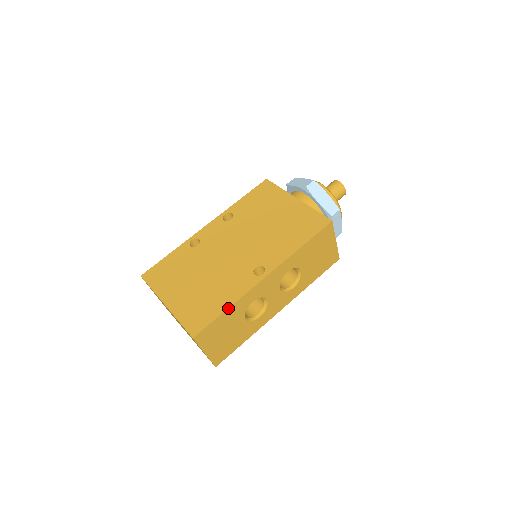
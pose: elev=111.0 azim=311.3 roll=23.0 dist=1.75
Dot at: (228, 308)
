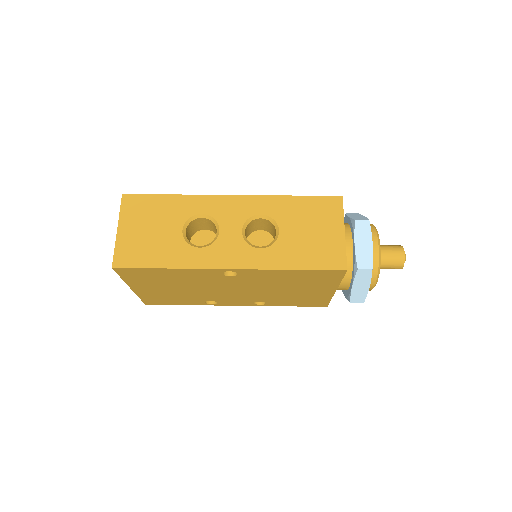
Dot at: (174, 195)
